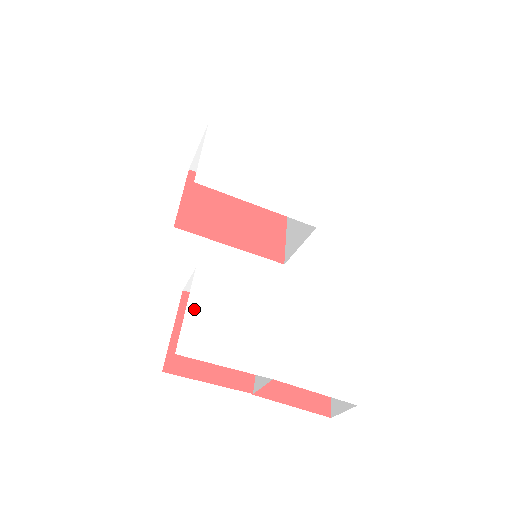
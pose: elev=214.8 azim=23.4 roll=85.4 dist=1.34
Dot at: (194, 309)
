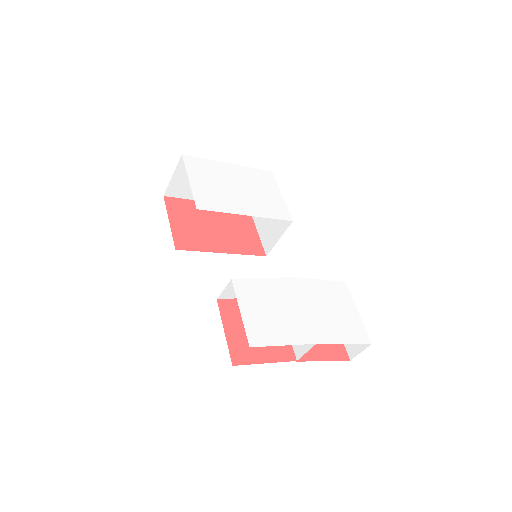
Dot at: (245, 310)
